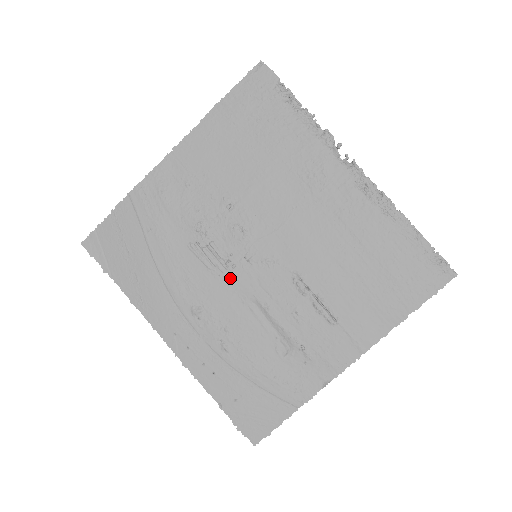
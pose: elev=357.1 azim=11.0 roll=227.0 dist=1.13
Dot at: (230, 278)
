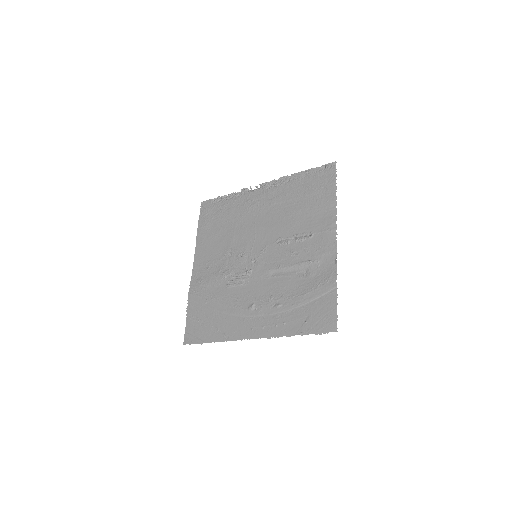
Dot at: (254, 277)
